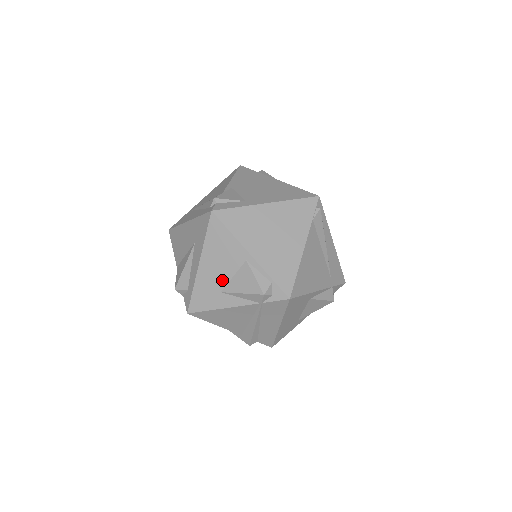
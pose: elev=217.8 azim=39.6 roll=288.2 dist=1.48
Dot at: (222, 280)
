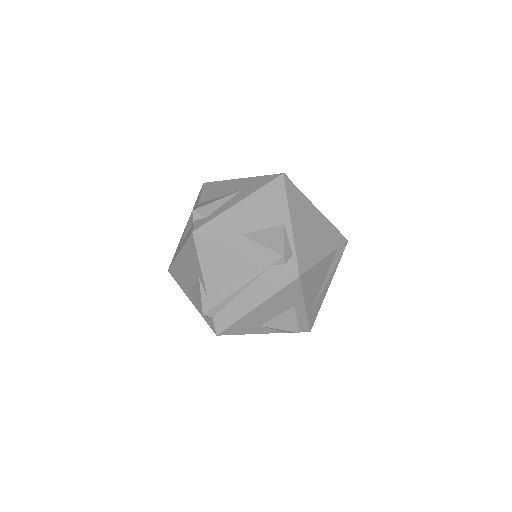
Dot at: (250, 226)
